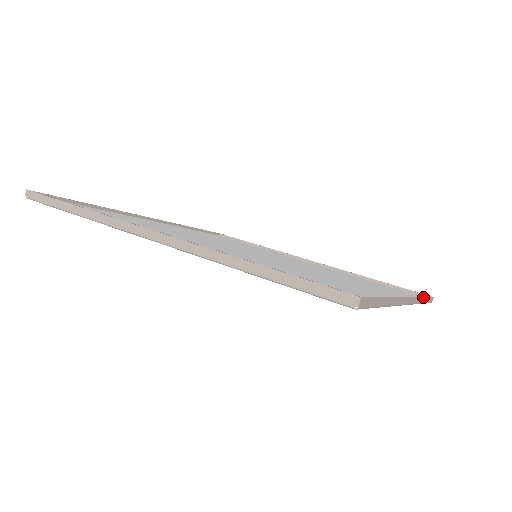
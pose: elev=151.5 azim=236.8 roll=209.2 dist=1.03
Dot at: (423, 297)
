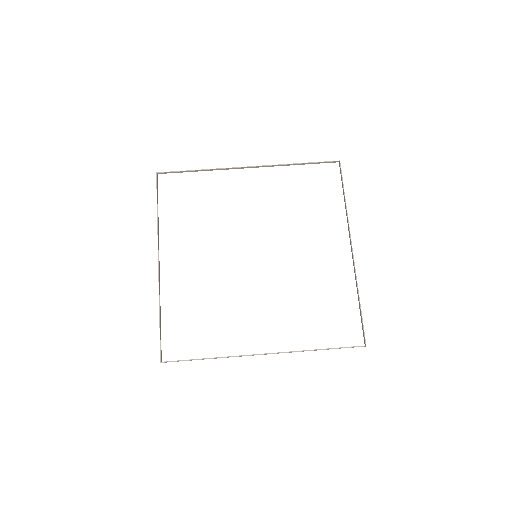
Dot at: occluded
